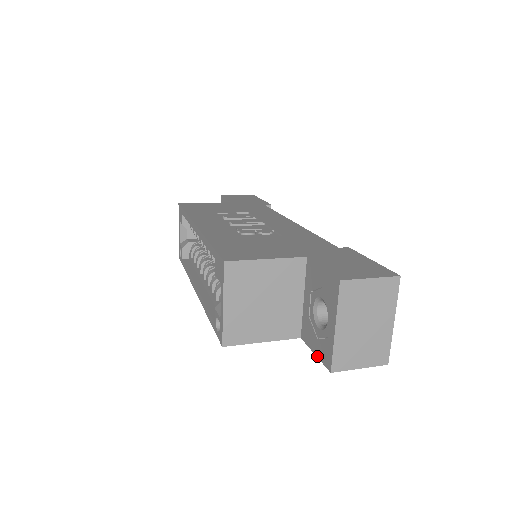
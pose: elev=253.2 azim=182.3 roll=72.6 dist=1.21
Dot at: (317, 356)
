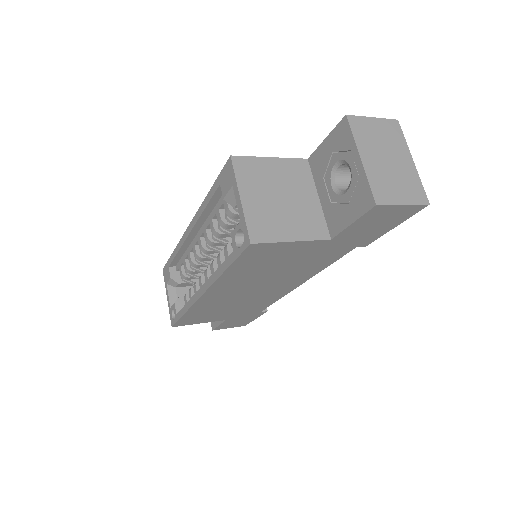
Dot at: (355, 219)
